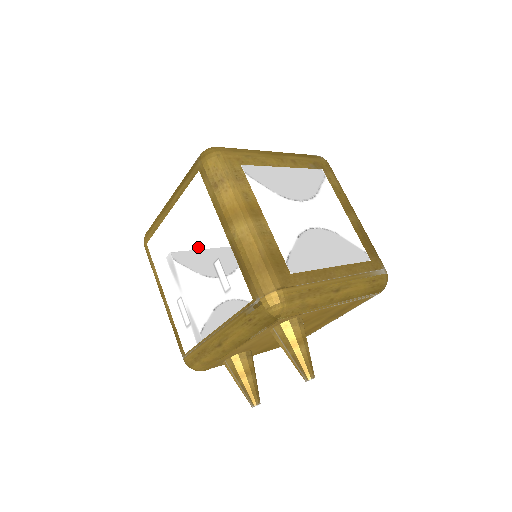
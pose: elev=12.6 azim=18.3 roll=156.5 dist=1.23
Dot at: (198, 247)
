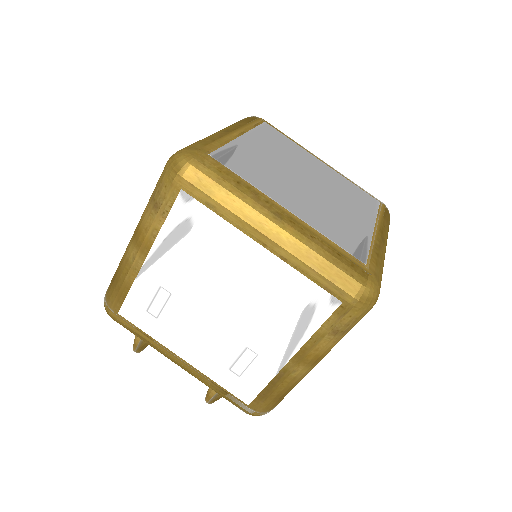
Dot at: (249, 318)
